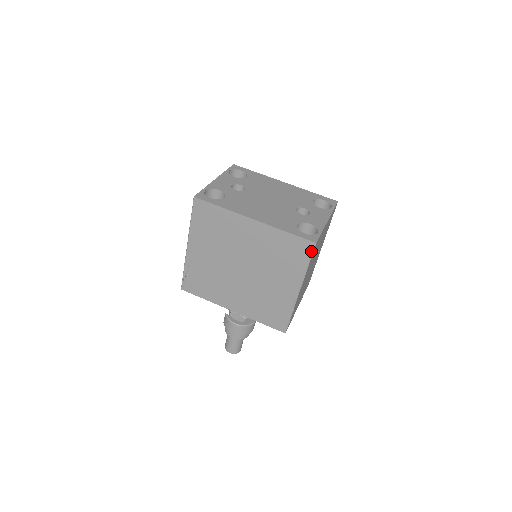
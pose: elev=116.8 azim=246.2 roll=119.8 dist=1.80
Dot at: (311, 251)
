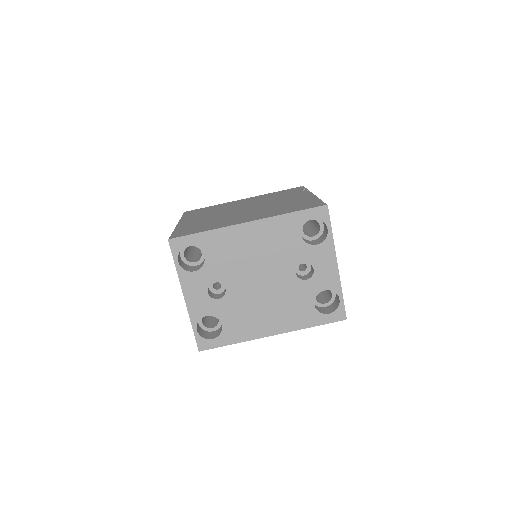
Dot at: occluded
